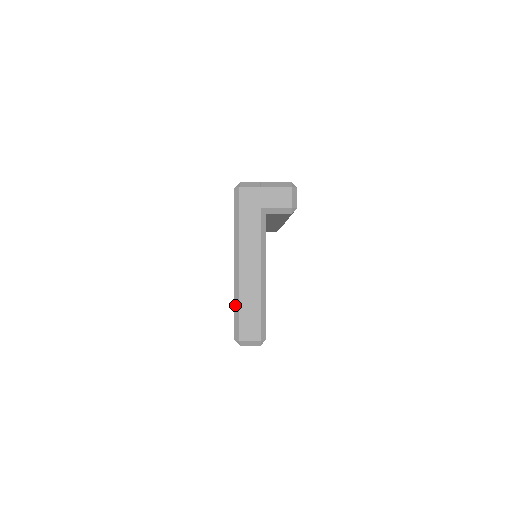
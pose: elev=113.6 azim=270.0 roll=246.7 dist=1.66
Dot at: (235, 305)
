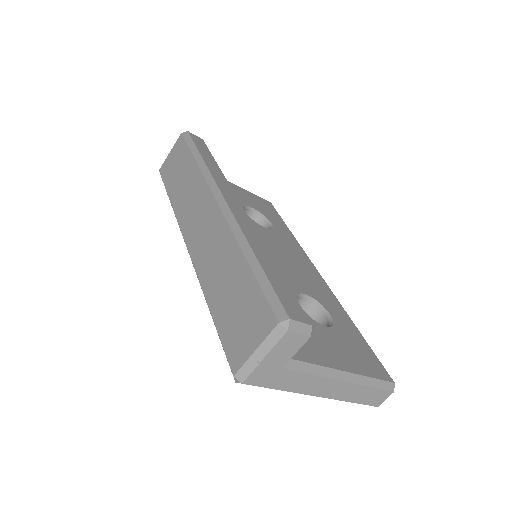
Dot at: occluded
